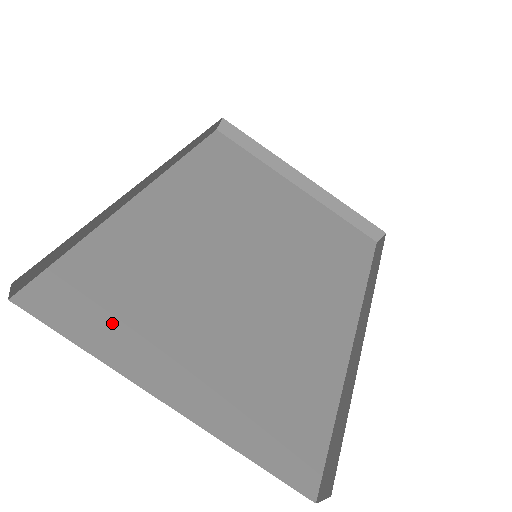
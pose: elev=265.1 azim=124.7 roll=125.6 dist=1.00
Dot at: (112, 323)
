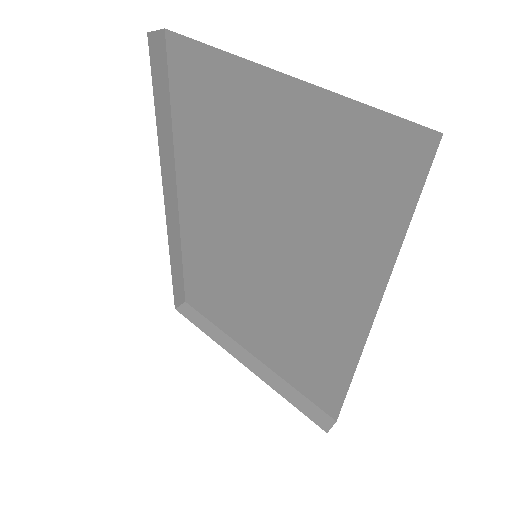
Dot at: occluded
